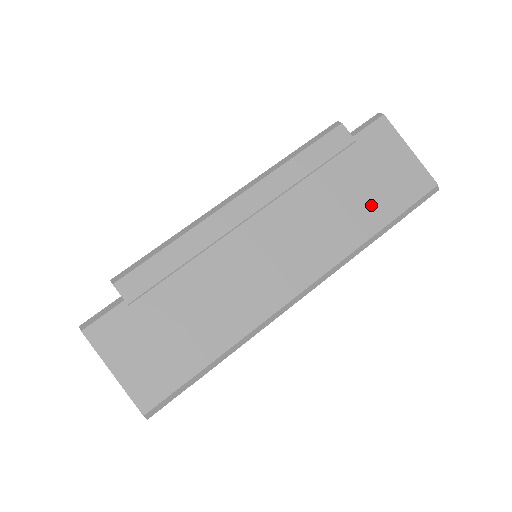
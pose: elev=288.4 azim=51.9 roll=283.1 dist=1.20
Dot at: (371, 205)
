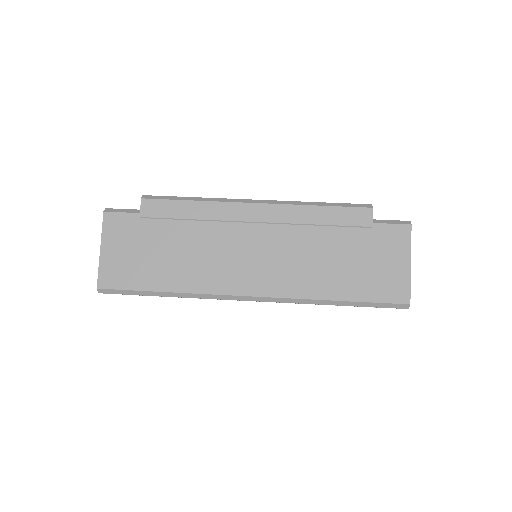
Dot at: (346, 279)
